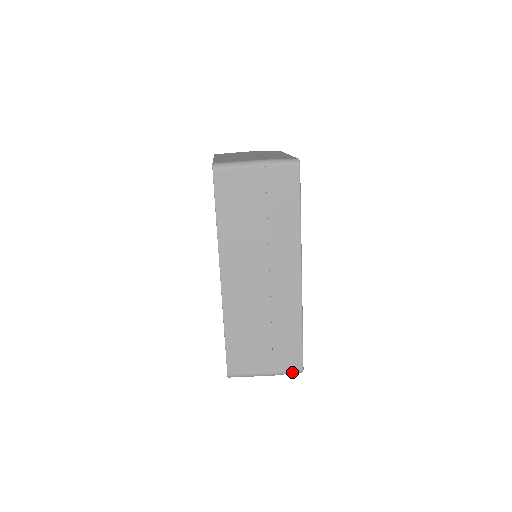
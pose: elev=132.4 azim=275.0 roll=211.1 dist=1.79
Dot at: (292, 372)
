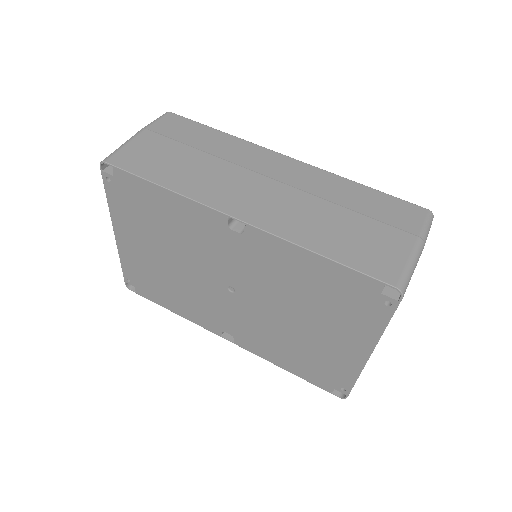
Dot at: (427, 220)
